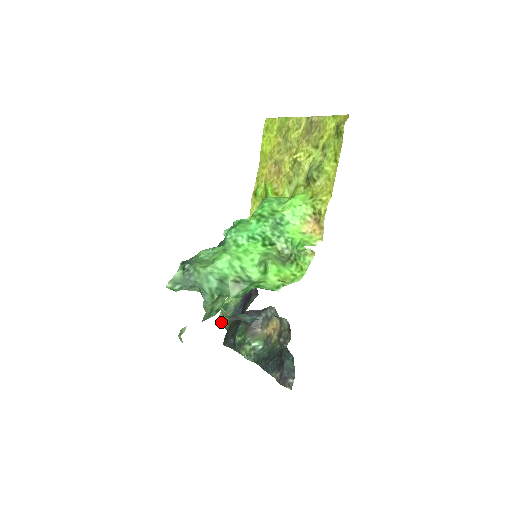
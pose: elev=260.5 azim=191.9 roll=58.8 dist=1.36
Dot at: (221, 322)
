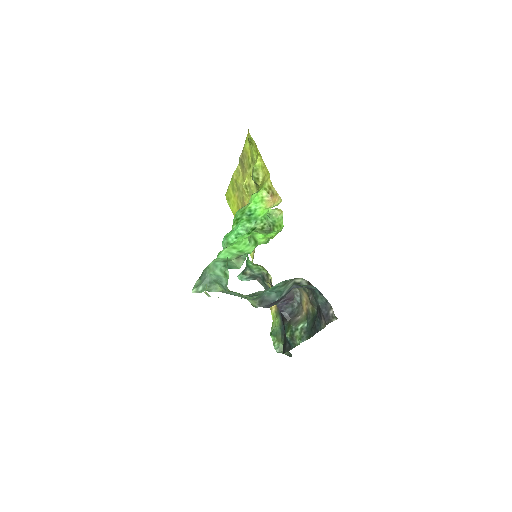
Dot at: (278, 349)
